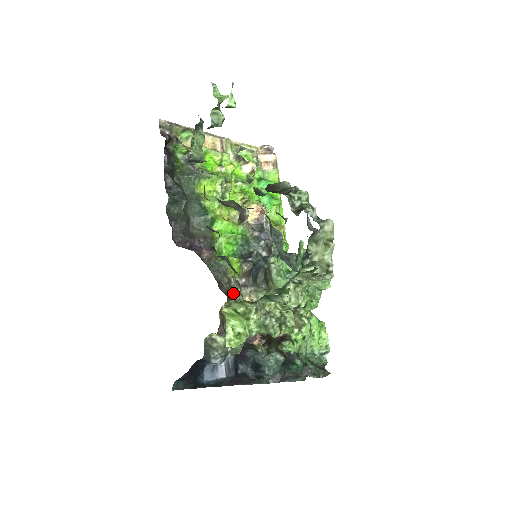
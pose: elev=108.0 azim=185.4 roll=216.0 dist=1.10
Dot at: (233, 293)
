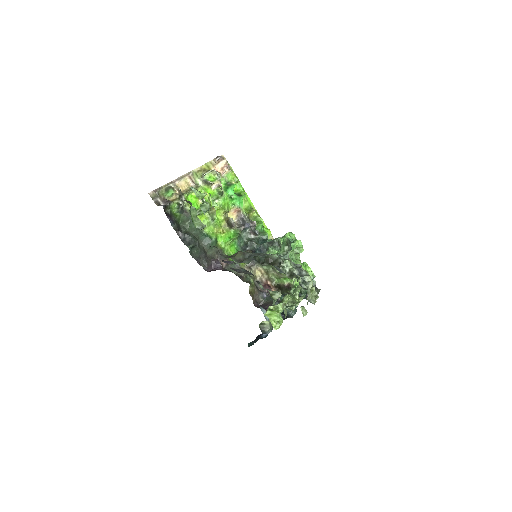
Dot at: (250, 277)
